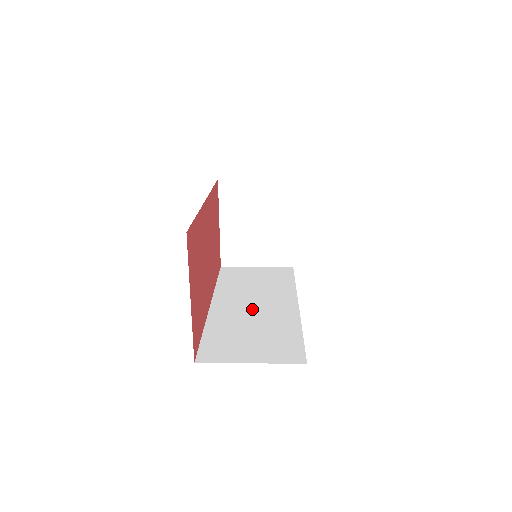
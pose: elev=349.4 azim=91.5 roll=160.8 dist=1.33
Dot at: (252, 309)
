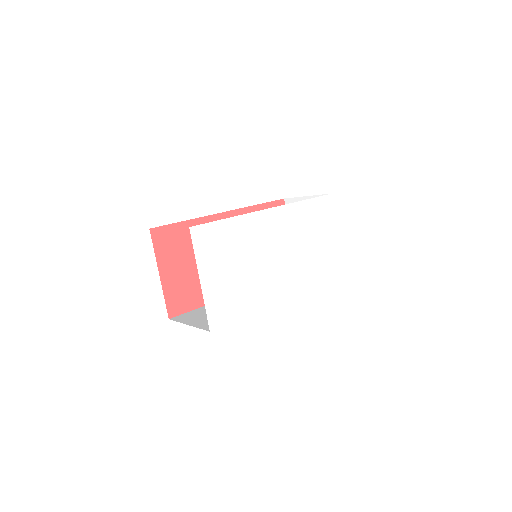
Dot at: occluded
